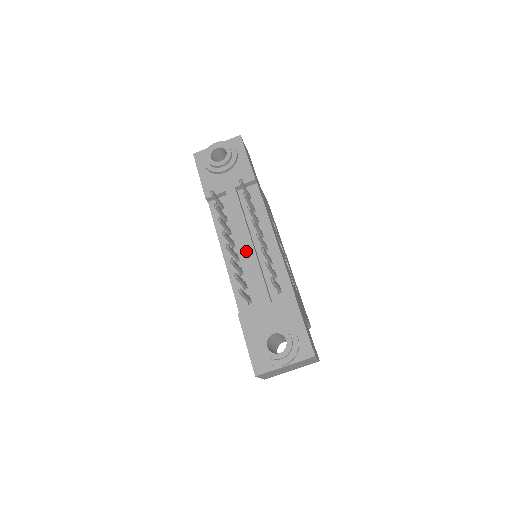
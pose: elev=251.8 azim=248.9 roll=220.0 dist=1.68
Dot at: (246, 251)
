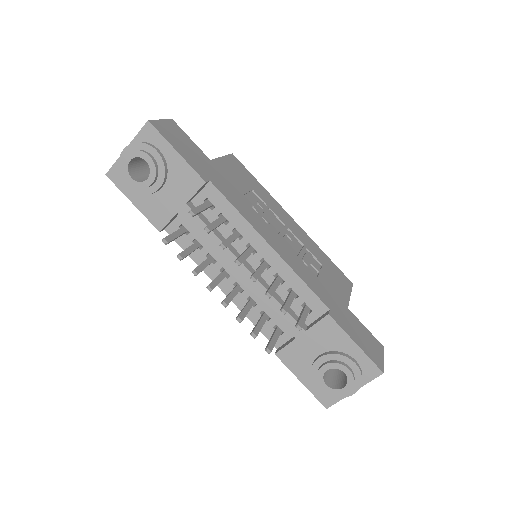
Dot at: (246, 282)
